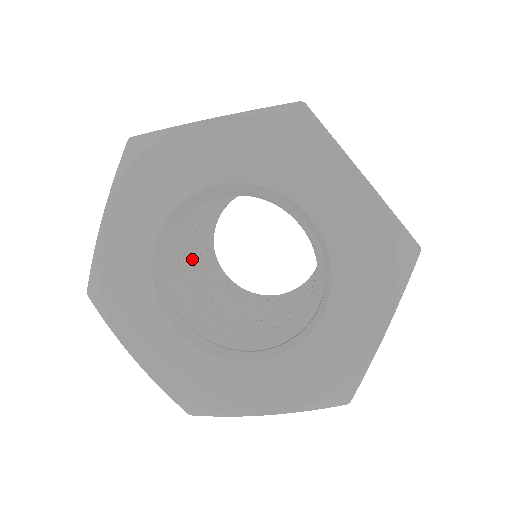
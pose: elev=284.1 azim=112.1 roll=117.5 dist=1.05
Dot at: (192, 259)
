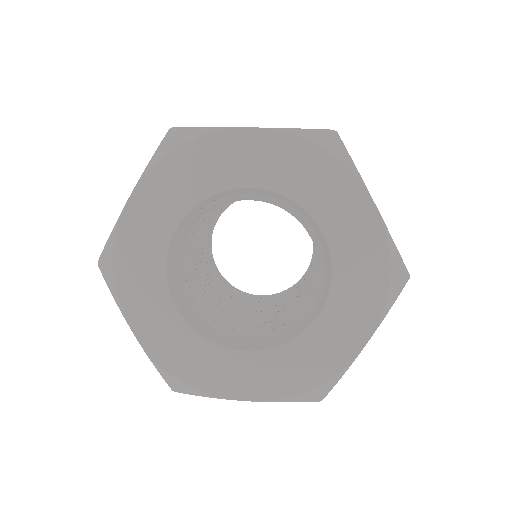
Dot at: (219, 302)
